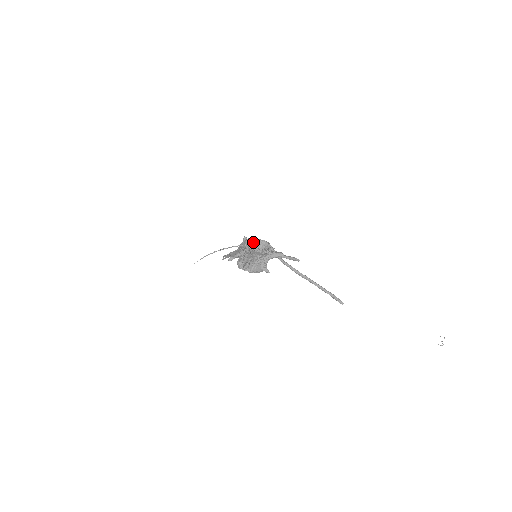
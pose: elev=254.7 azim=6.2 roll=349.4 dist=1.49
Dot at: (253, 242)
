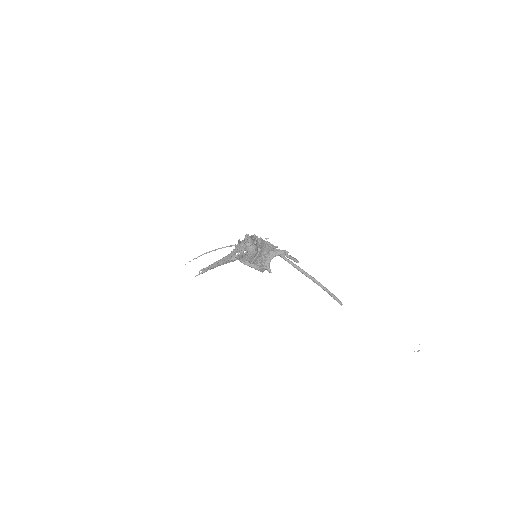
Dot at: occluded
